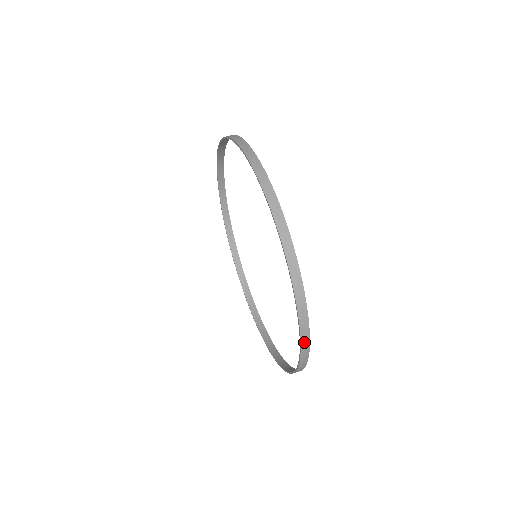
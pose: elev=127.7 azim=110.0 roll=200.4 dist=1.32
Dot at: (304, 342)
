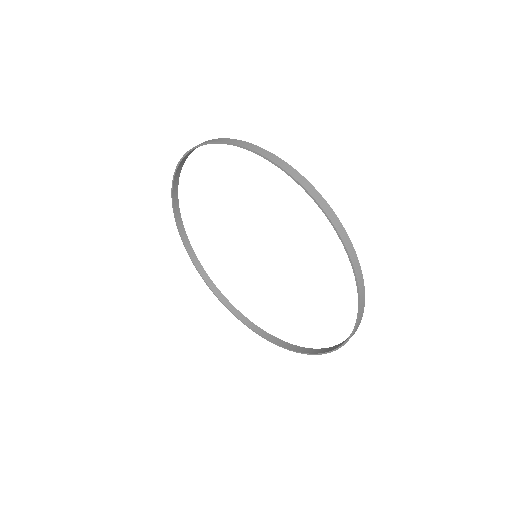
Dot at: (306, 186)
